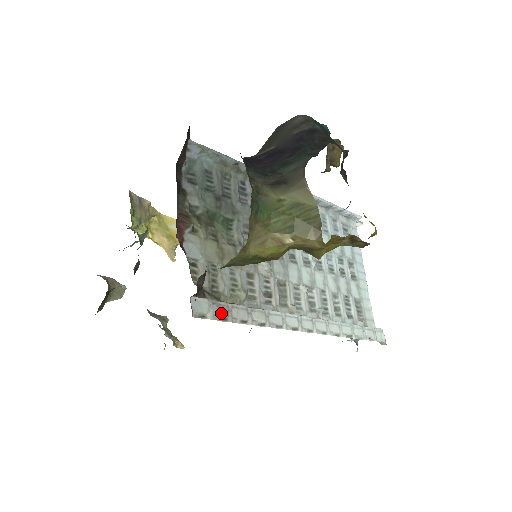
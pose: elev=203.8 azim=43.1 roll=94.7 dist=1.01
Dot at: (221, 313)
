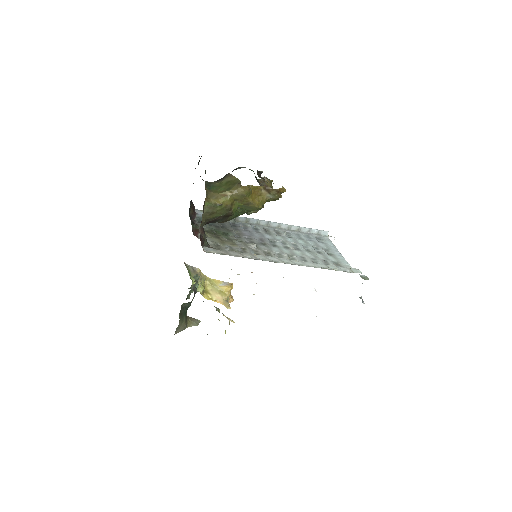
Dot at: (222, 253)
